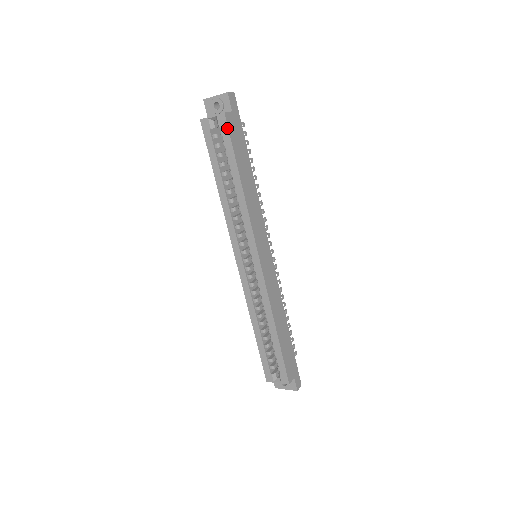
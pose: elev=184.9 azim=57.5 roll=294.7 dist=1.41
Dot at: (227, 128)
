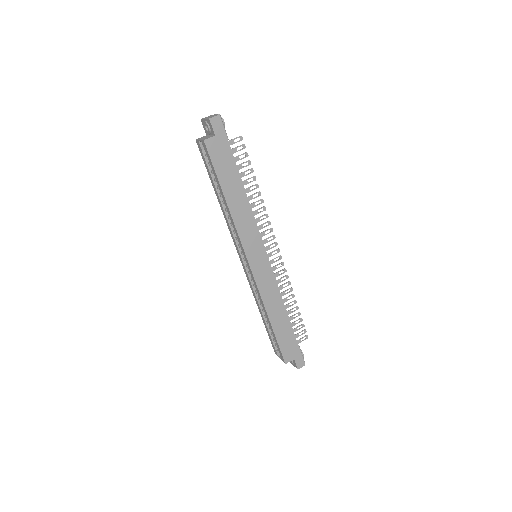
Dot at: (208, 153)
